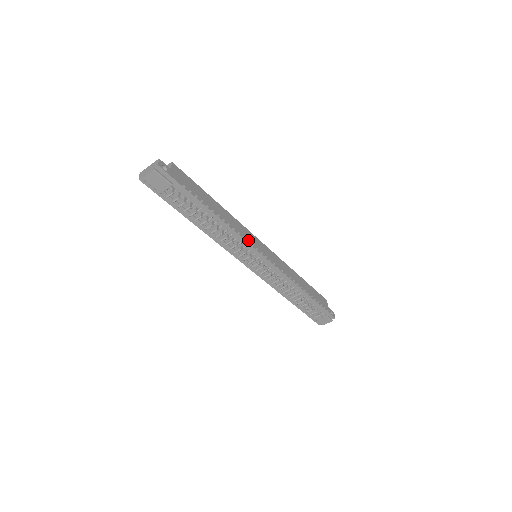
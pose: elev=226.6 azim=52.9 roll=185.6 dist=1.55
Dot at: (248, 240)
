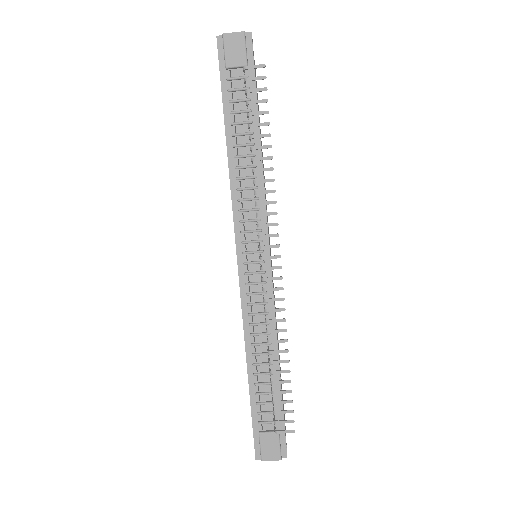
Dot at: occluded
